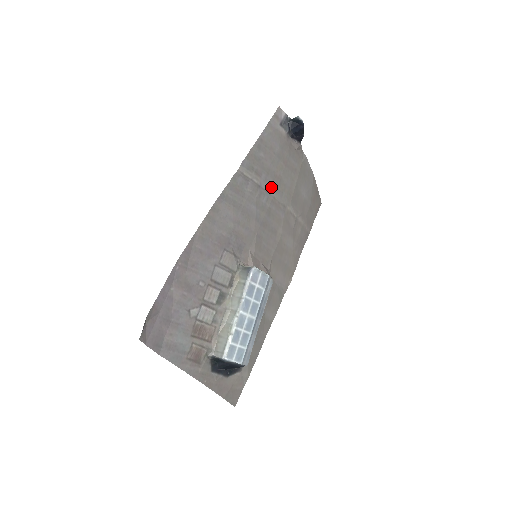
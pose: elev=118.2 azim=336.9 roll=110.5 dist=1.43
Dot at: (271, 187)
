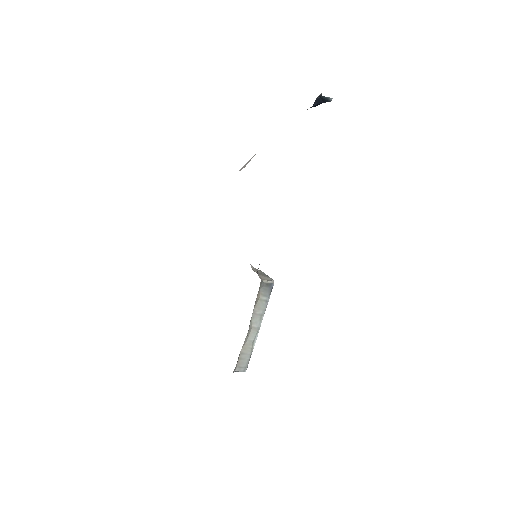
Dot at: occluded
